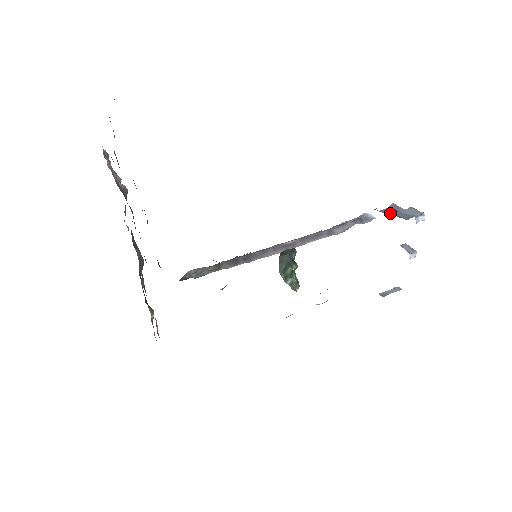
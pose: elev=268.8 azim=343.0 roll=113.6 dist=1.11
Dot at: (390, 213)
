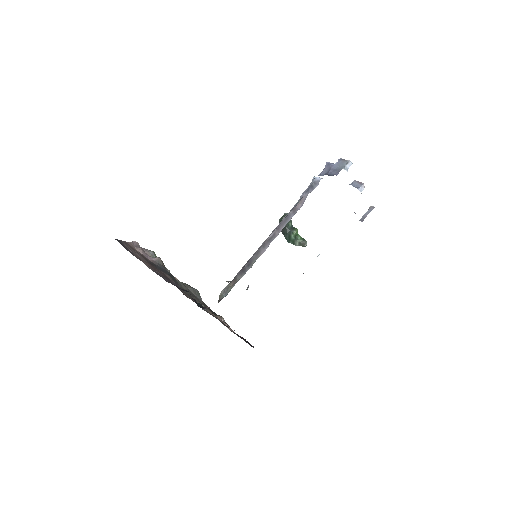
Dot at: (326, 174)
